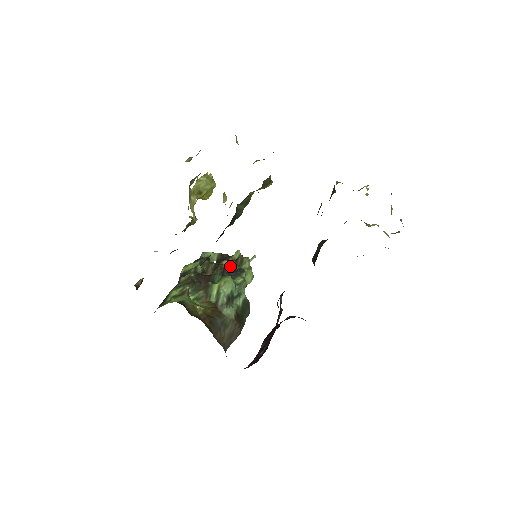
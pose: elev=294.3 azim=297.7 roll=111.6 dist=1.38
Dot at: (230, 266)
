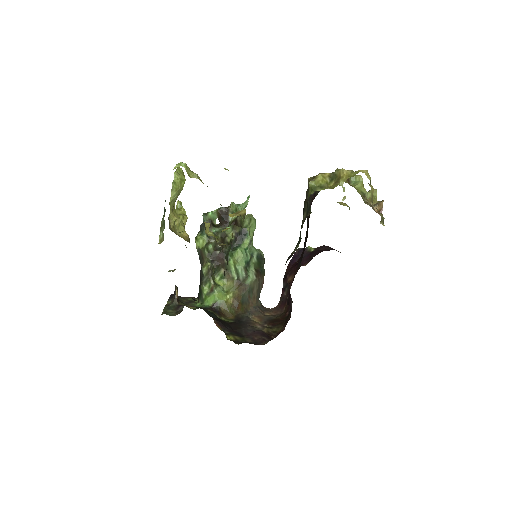
Dot at: (233, 229)
